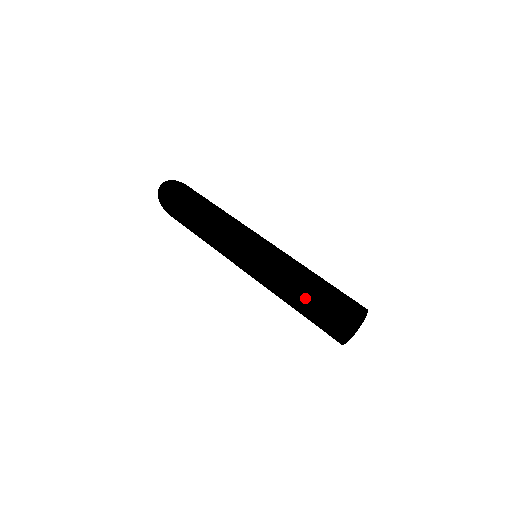
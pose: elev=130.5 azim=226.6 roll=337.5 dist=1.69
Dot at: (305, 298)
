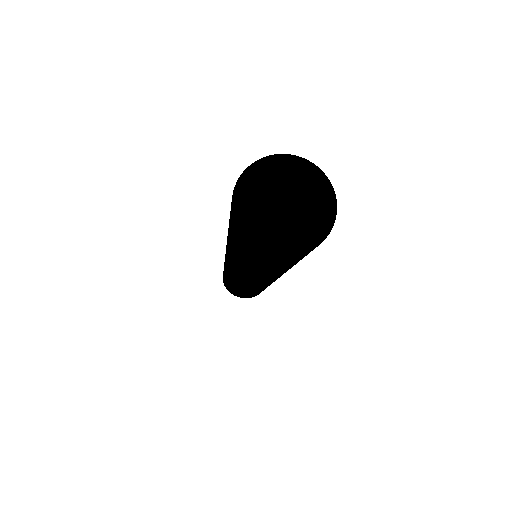
Dot at: occluded
